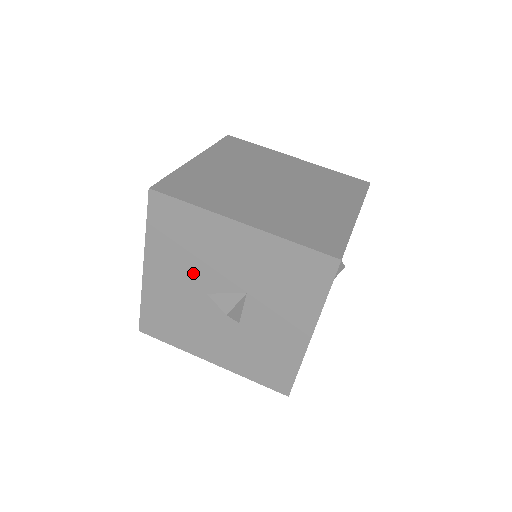
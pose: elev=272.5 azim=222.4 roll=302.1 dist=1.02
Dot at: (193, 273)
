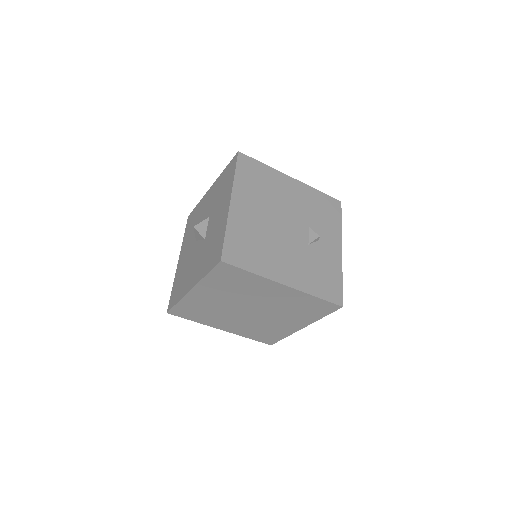
Dot at: (194, 236)
